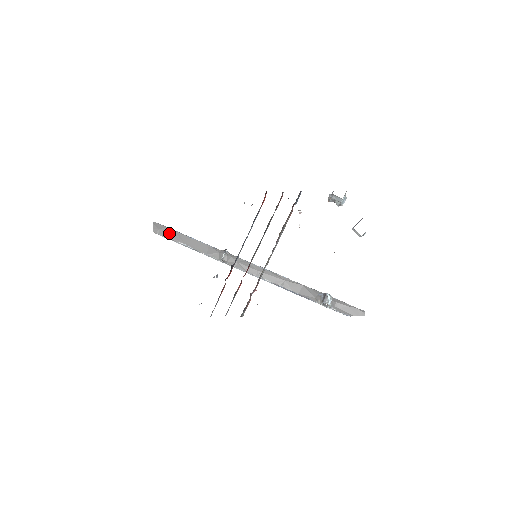
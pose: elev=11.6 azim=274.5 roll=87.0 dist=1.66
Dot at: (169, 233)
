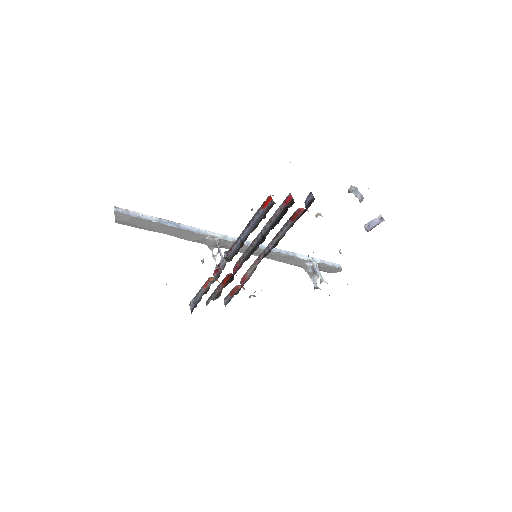
Dot at: (139, 223)
